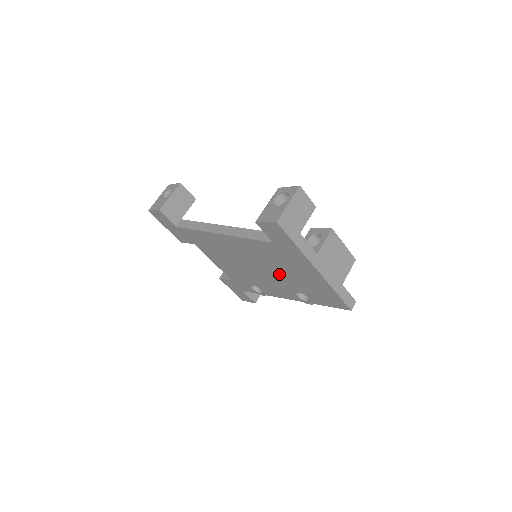
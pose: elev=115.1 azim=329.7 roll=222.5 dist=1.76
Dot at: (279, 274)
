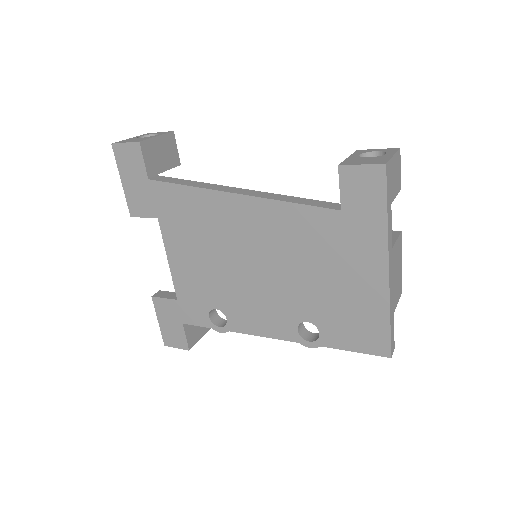
Dot at: (297, 282)
